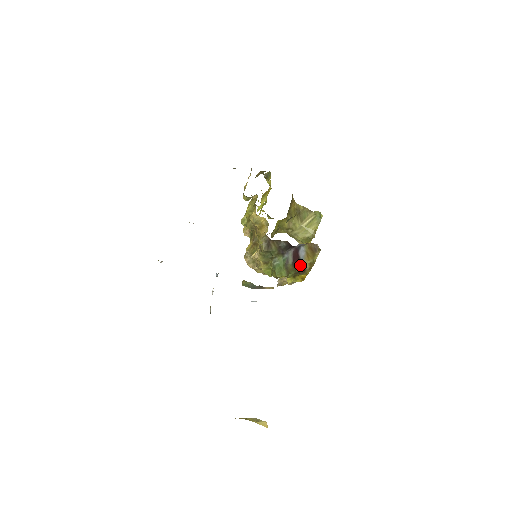
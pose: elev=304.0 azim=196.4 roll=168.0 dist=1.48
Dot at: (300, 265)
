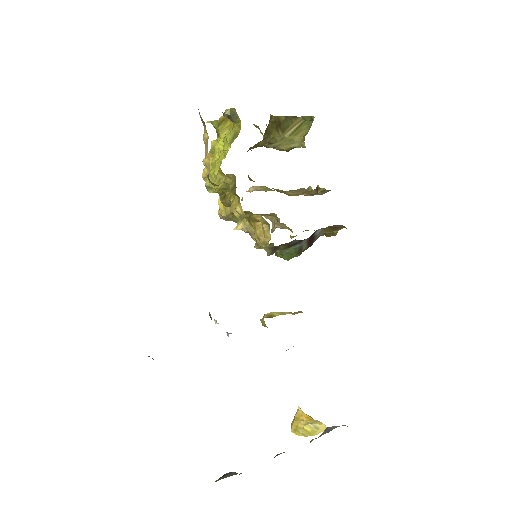
Dot at: (315, 239)
